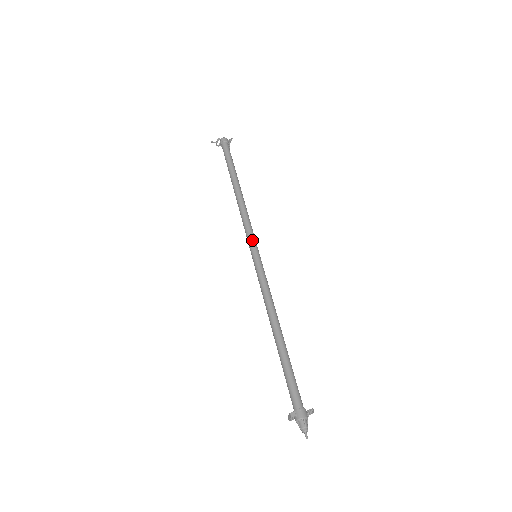
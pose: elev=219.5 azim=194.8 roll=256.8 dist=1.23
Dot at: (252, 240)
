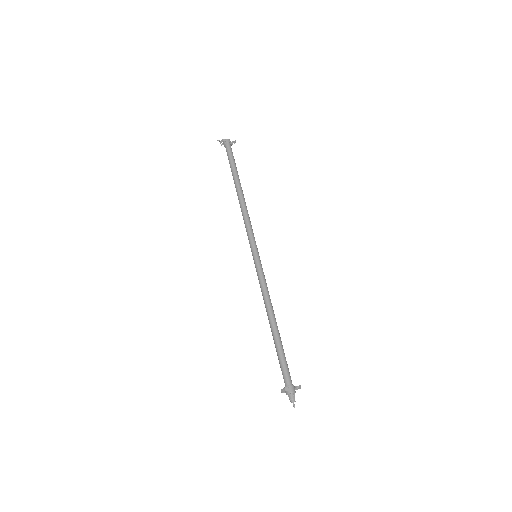
Dot at: (254, 242)
